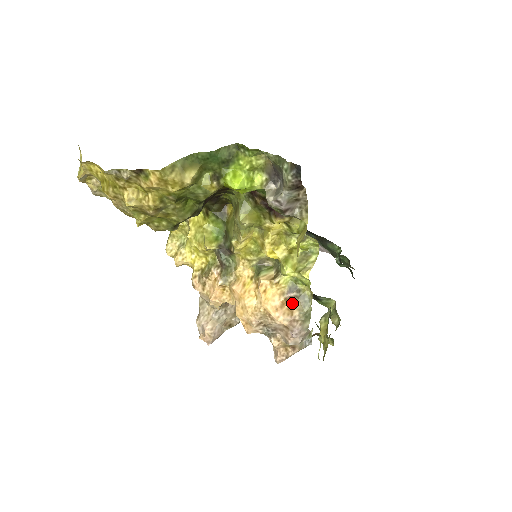
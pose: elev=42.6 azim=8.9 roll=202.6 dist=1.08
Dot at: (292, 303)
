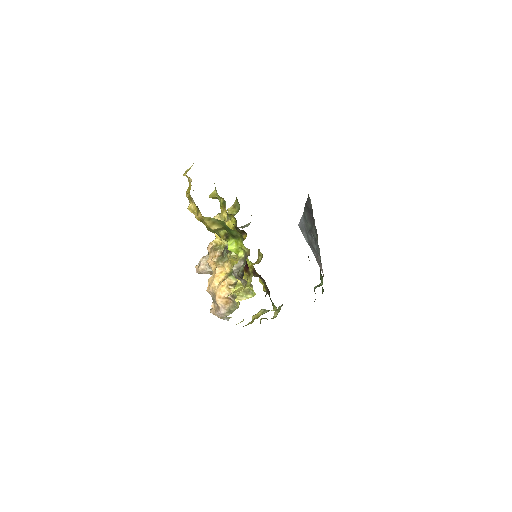
Dot at: (230, 301)
